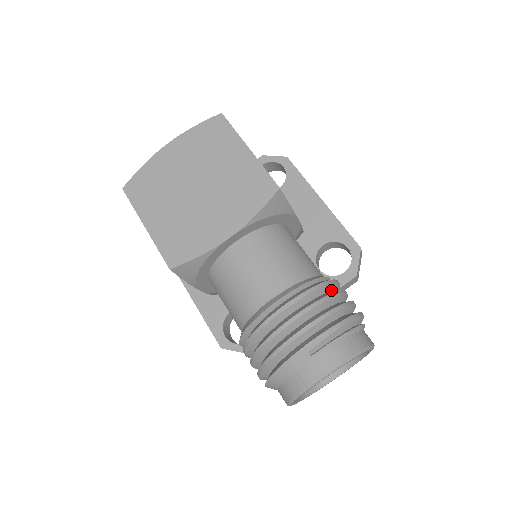
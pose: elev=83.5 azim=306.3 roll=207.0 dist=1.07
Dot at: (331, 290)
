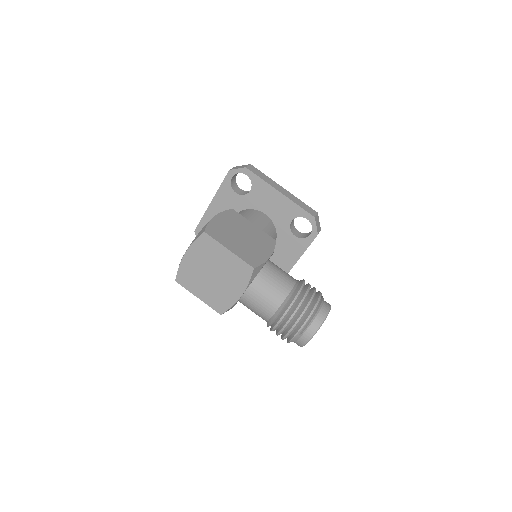
Dot at: (300, 296)
